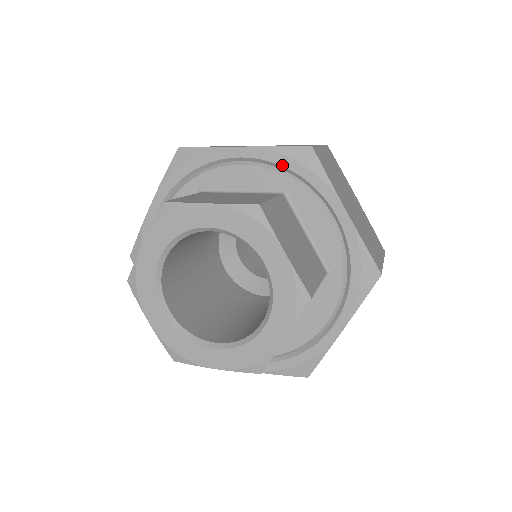
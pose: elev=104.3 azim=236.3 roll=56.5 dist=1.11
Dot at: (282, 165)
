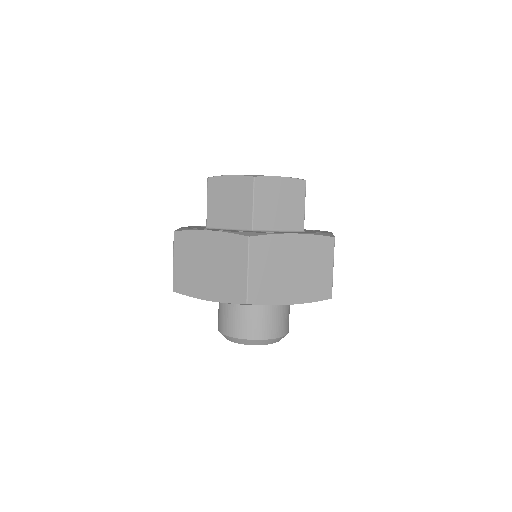
Dot at: occluded
